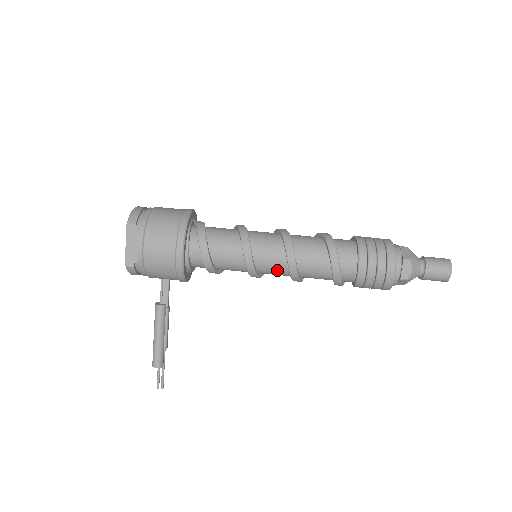
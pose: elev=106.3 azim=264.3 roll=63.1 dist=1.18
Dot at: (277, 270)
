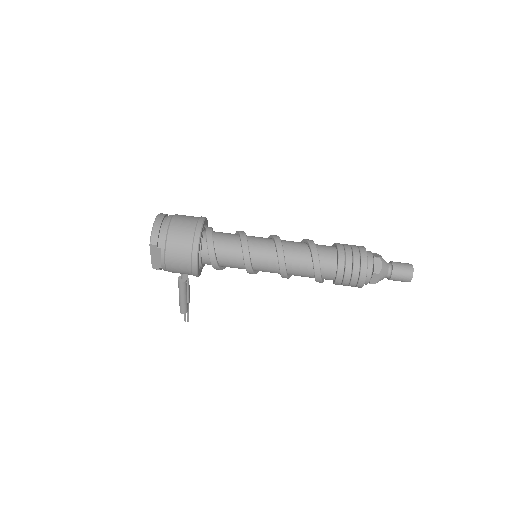
Dot at: (272, 272)
